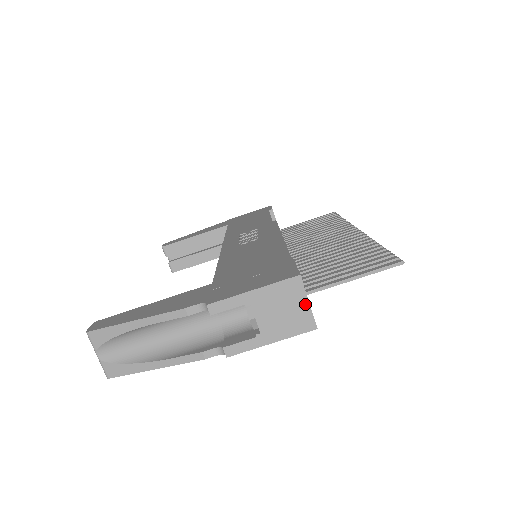
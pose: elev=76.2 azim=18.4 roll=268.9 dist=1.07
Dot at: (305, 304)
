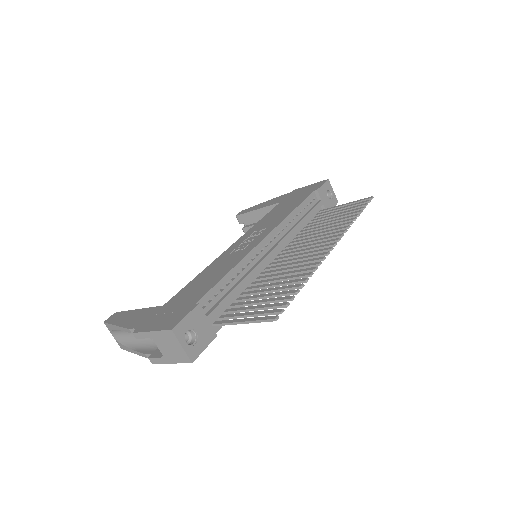
Dot at: (180, 347)
